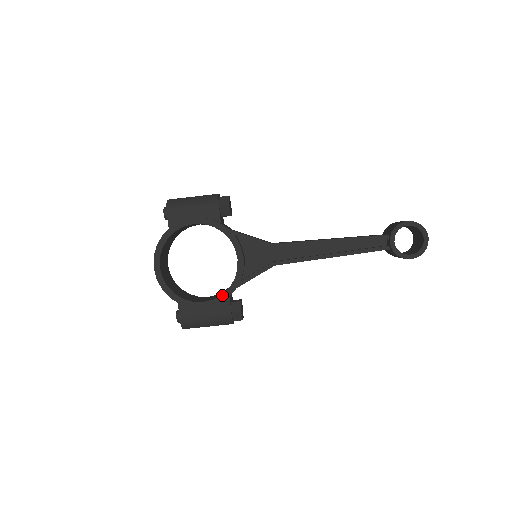
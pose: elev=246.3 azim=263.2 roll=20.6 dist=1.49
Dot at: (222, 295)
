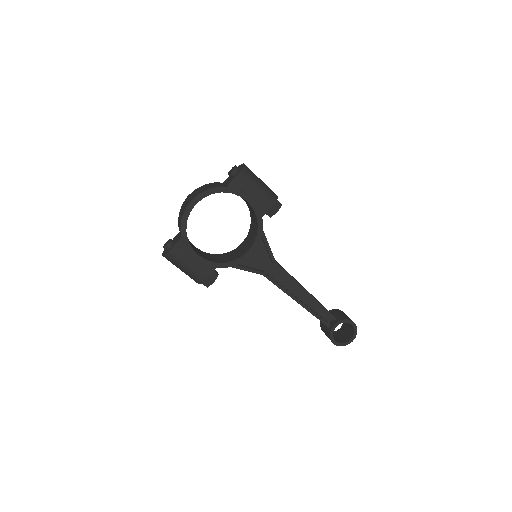
Dot at: (215, 263)
